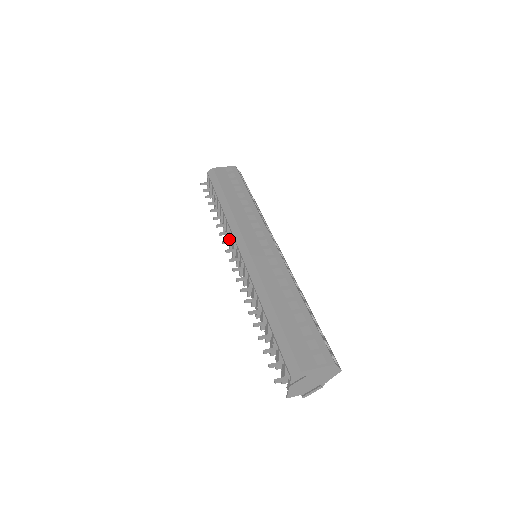
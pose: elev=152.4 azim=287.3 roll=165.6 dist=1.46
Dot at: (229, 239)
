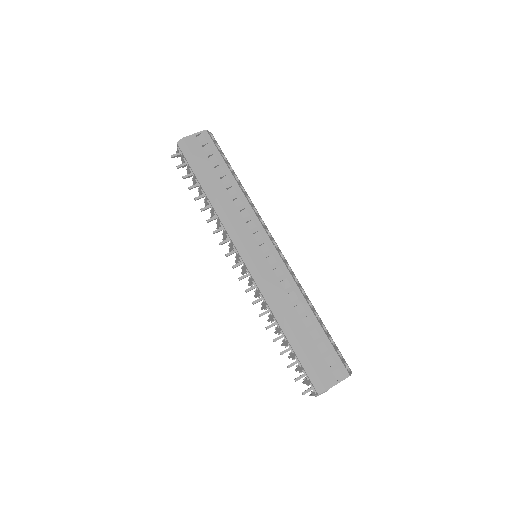
Dot at: (223, 235)
